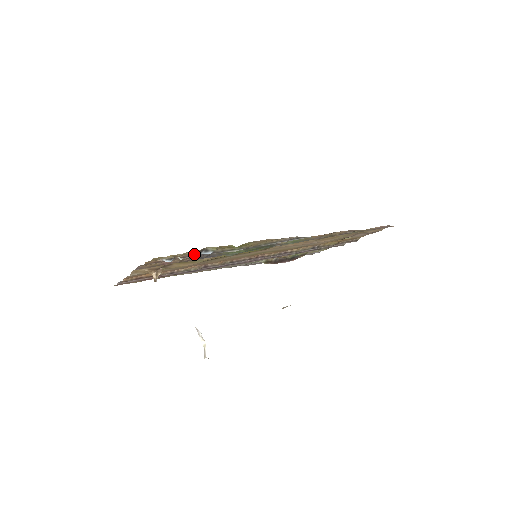
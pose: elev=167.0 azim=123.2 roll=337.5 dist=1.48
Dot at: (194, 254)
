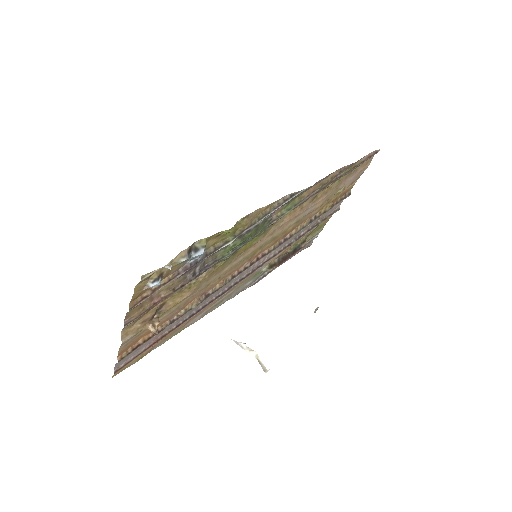
Dot at: (183, 258)
